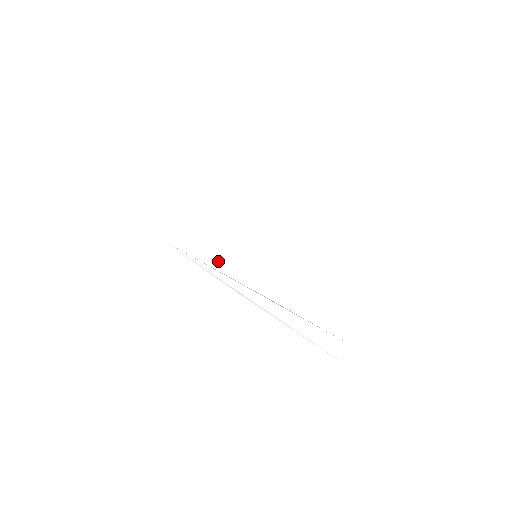
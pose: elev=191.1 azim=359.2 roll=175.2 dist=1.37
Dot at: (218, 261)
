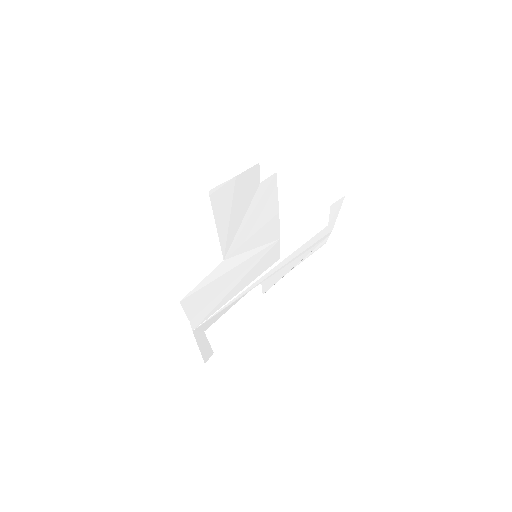
Dot at: (236, 289)
